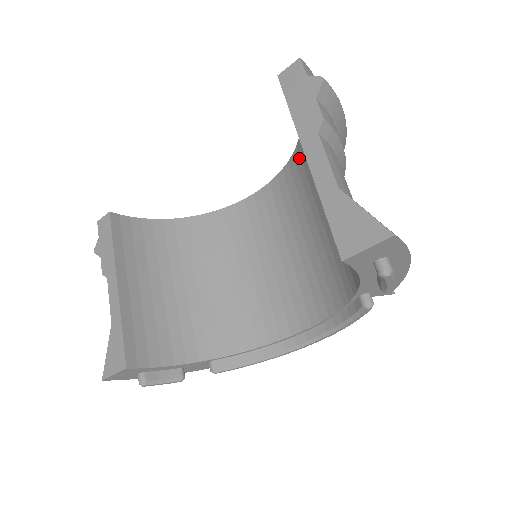
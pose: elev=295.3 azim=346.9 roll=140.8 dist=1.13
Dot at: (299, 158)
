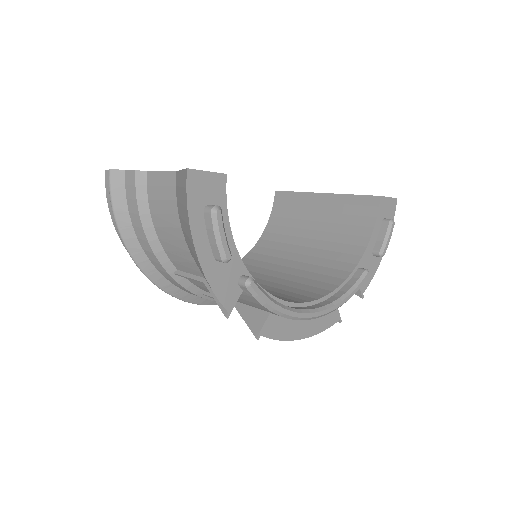
Dot at: (255, 254)
